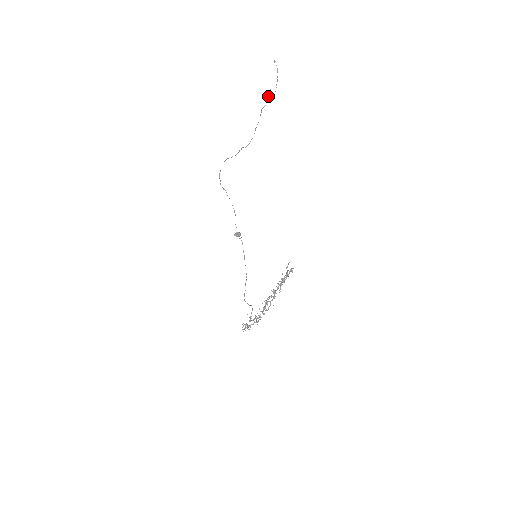
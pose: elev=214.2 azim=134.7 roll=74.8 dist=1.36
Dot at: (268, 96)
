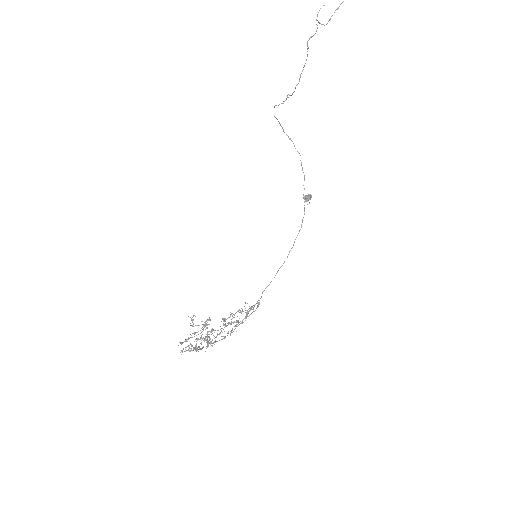
Dot at: (317, 20)
